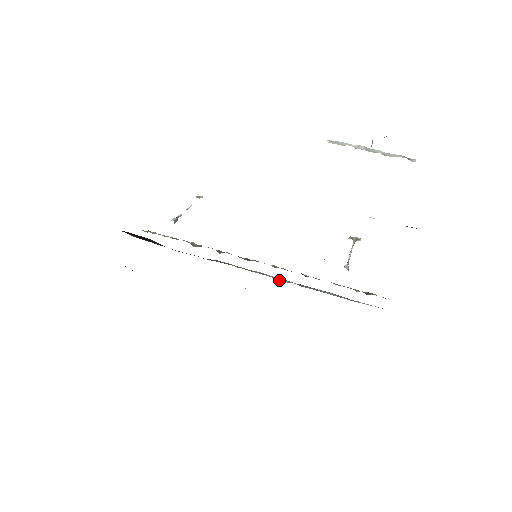
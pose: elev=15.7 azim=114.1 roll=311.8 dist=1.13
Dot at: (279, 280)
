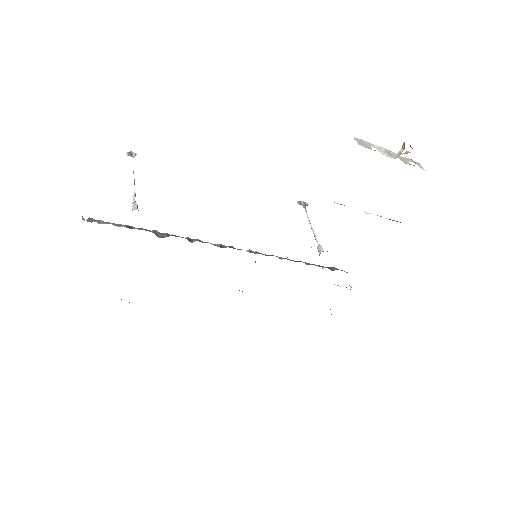
Dot at: occluded
